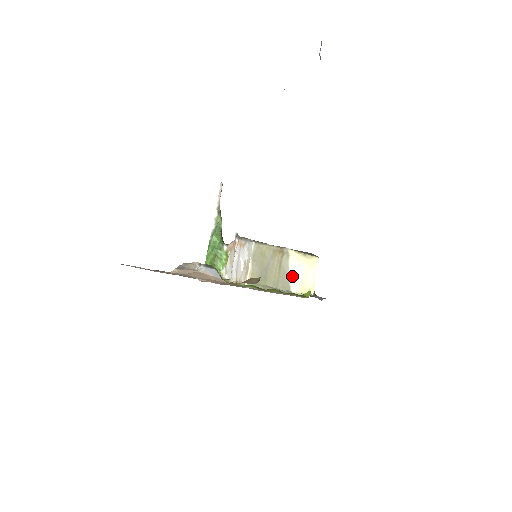
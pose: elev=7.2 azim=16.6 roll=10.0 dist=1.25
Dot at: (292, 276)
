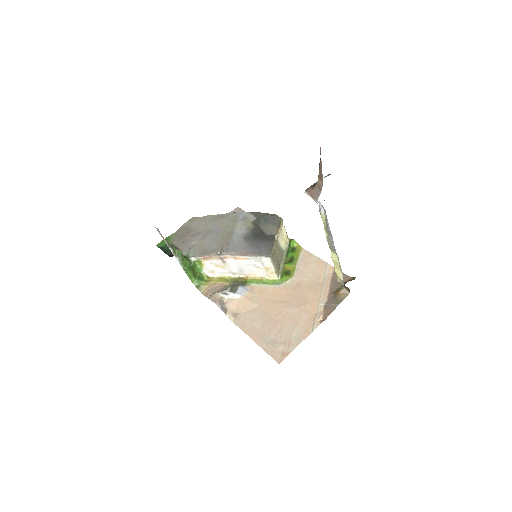
Dot at: (281, 244)
